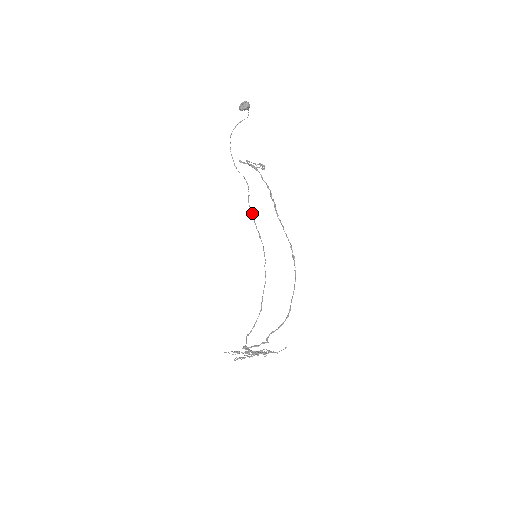
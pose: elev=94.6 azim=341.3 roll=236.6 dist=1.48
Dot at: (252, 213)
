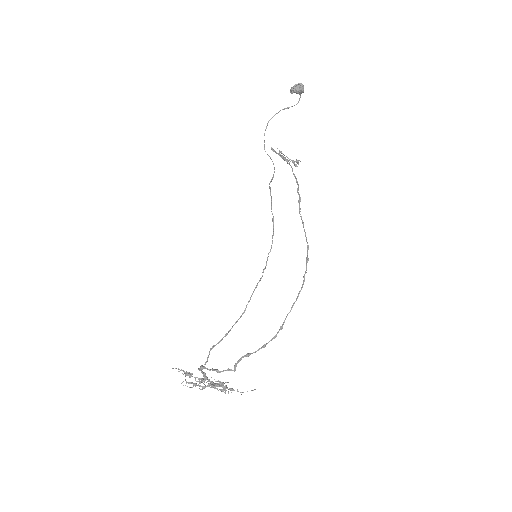
Dot at: occluded
